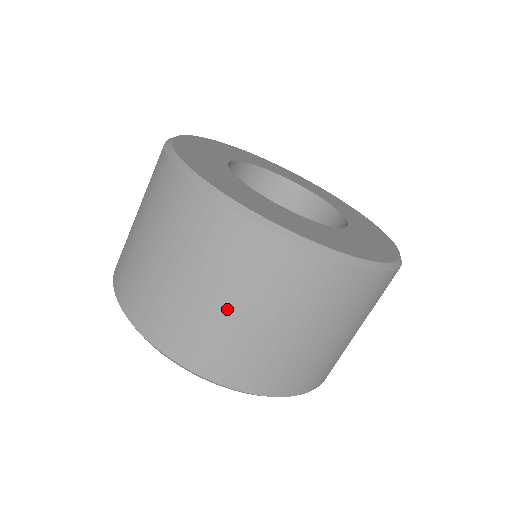
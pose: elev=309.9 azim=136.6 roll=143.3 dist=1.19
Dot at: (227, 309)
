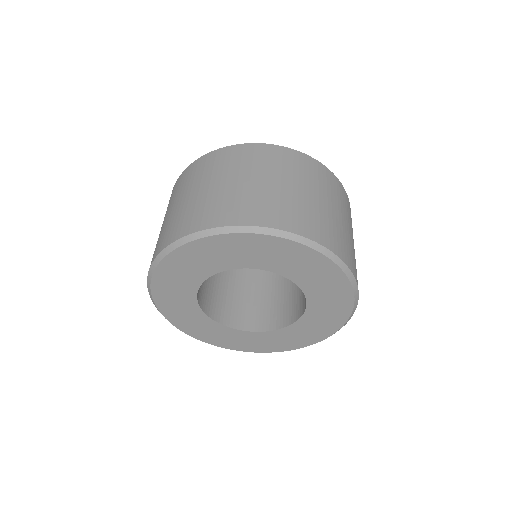
Dot at: (307, 194)
